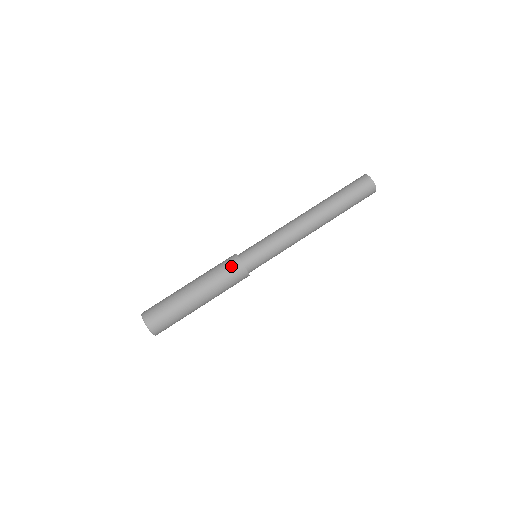
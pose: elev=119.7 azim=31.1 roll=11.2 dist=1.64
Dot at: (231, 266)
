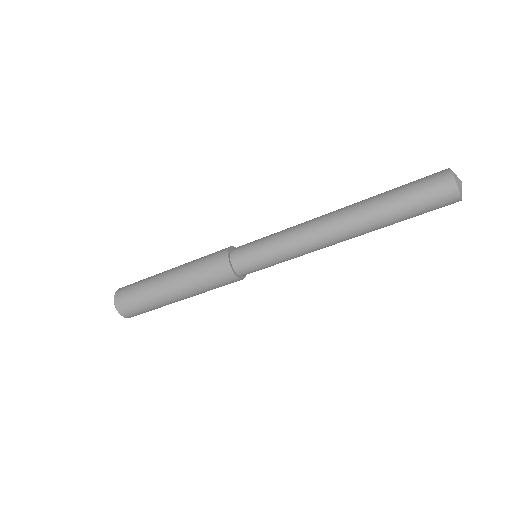
Dot at: (219, 275)
